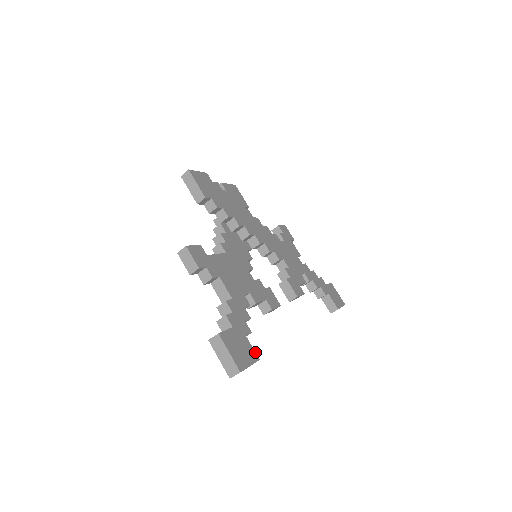
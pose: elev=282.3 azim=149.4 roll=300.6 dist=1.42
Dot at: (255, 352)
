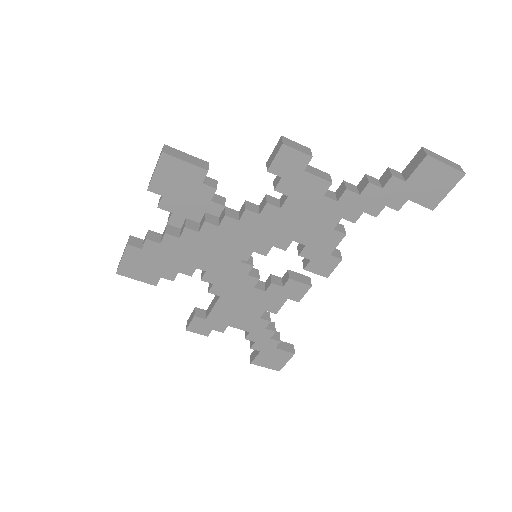
Dot at: (288, 352)
